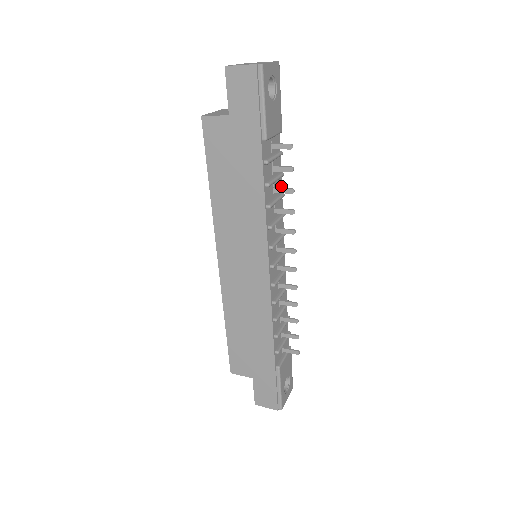
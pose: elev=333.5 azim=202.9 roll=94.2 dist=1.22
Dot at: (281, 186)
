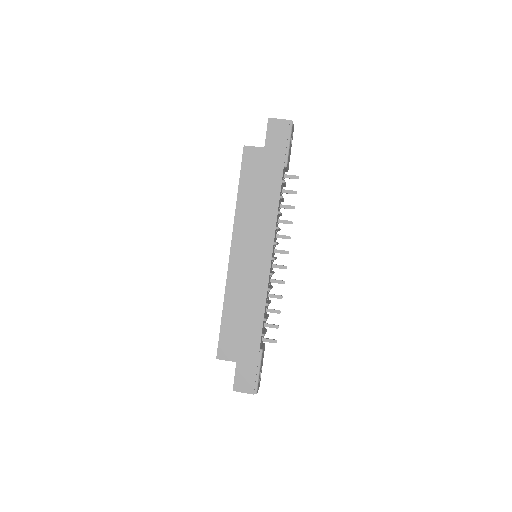
Dot at: occluded
